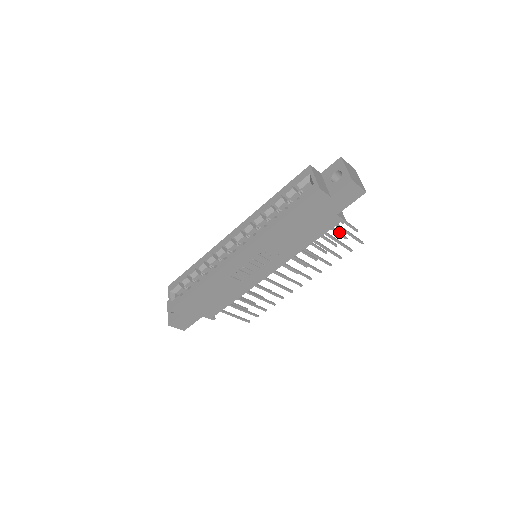
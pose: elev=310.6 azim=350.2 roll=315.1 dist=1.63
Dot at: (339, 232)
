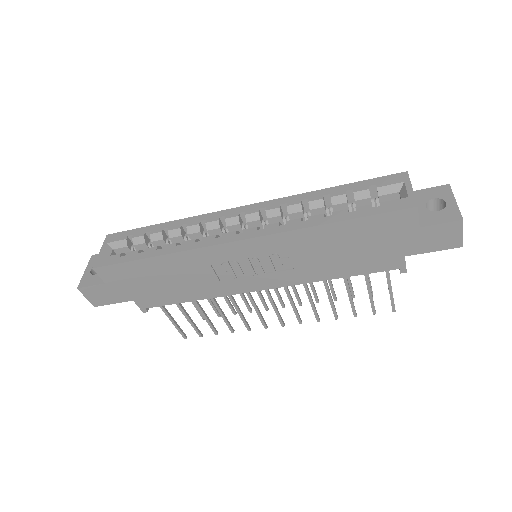
Dot at: (370, 282)
